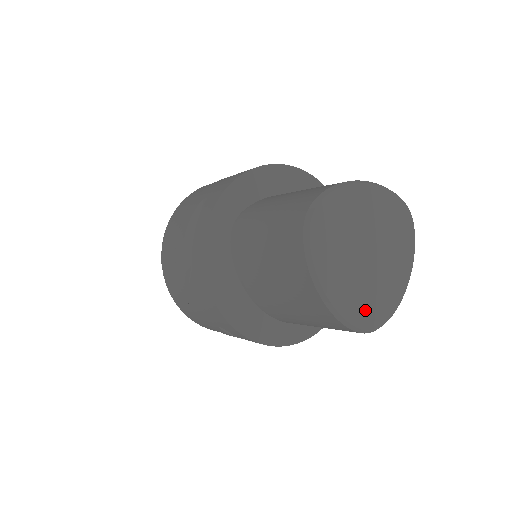
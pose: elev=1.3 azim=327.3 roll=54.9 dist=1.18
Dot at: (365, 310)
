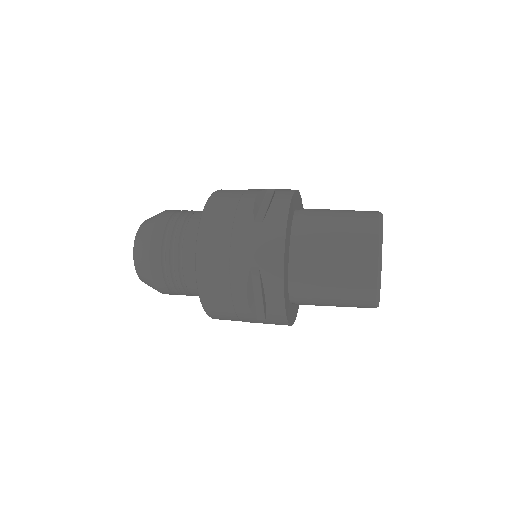
Dot at: occluded
